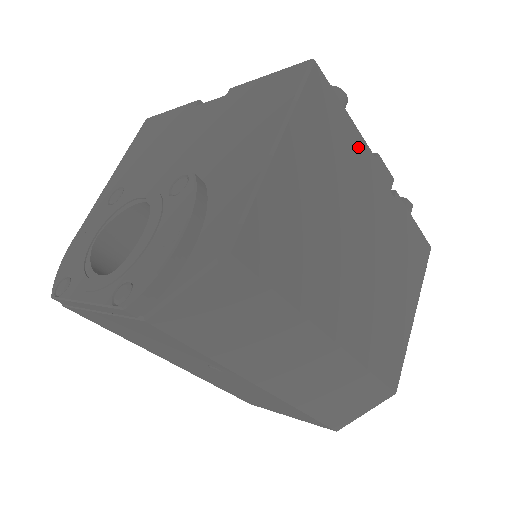
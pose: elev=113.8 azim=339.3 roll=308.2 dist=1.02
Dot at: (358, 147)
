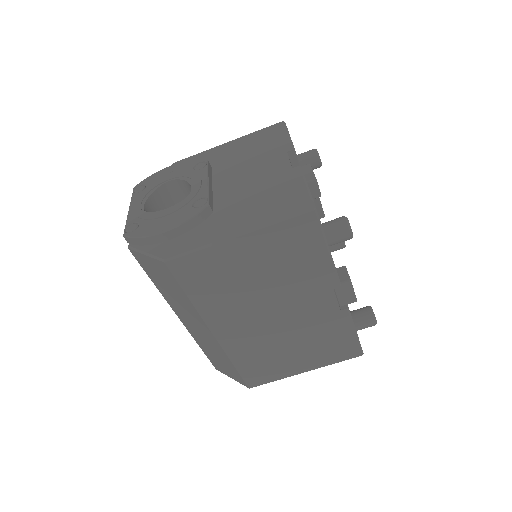
Dot at: (322, 269)
